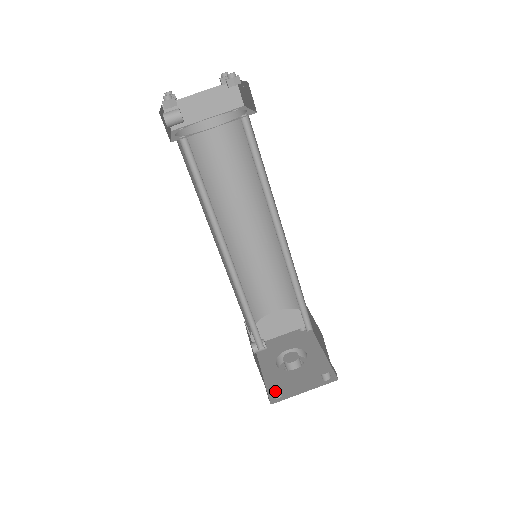
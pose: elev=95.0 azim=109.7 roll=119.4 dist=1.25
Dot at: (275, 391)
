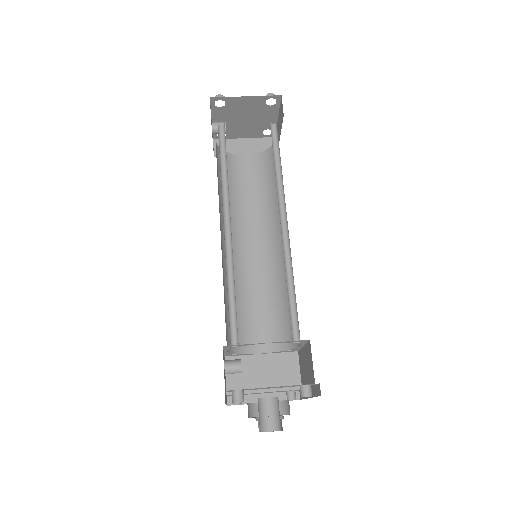
Dot at: occluded
